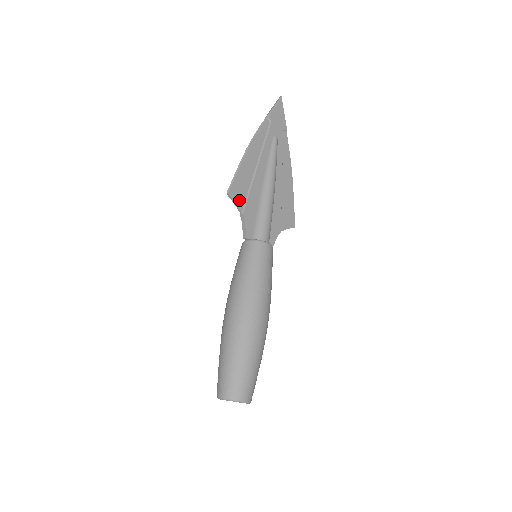
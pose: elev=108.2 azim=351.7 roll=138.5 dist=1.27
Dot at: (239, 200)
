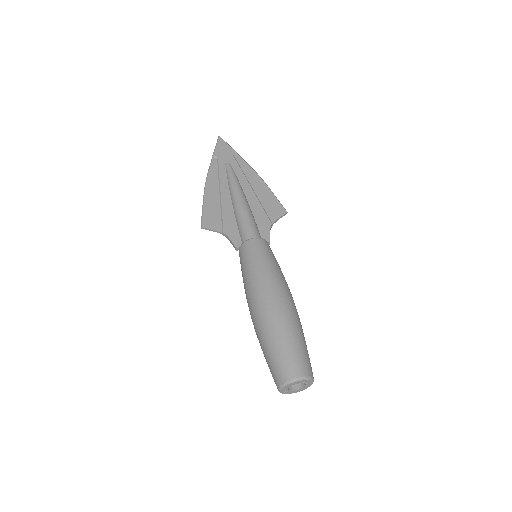
Dot at: (215, 226)
